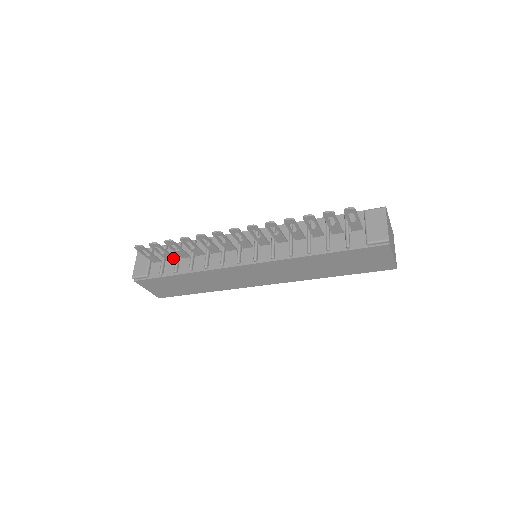
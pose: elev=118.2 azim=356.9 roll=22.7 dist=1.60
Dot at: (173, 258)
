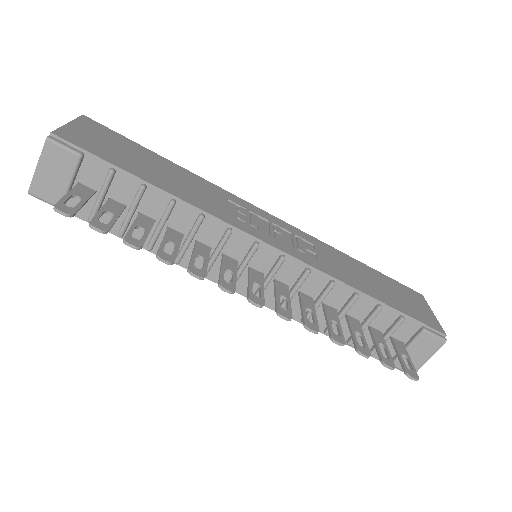
Dot at: (122, 209)
